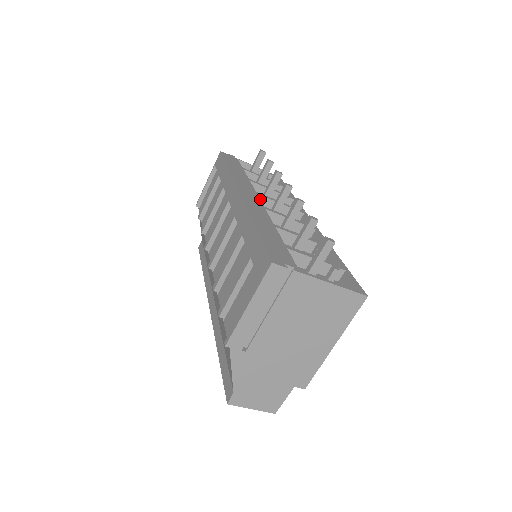
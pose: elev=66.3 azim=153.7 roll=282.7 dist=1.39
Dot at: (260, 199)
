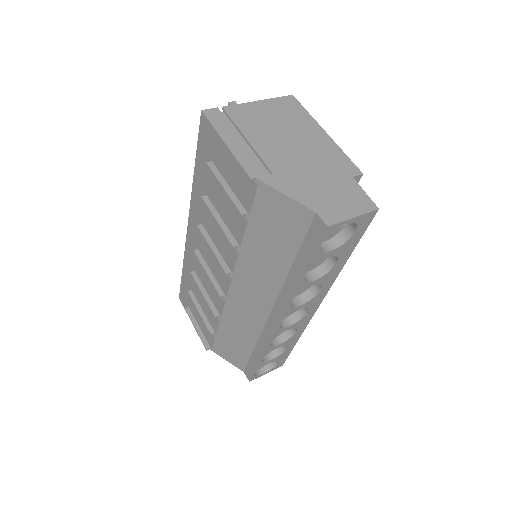
Dot at: occluded
